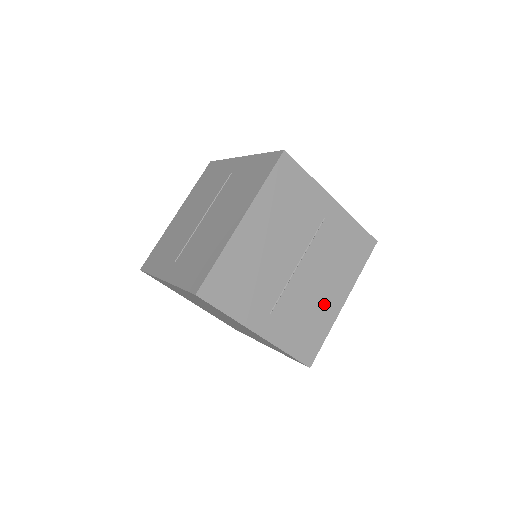
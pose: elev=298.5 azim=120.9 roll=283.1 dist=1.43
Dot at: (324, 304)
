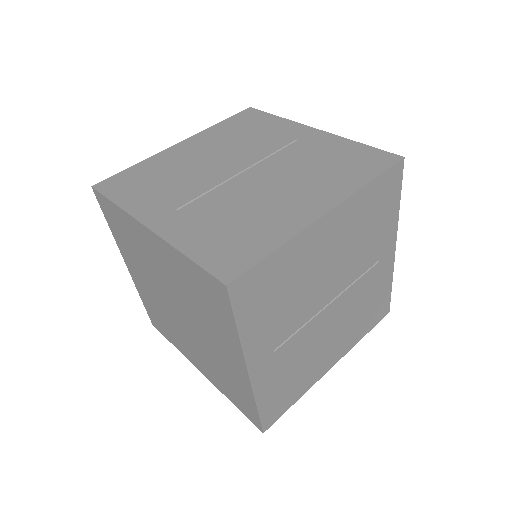
Dot at: (319, 361)
